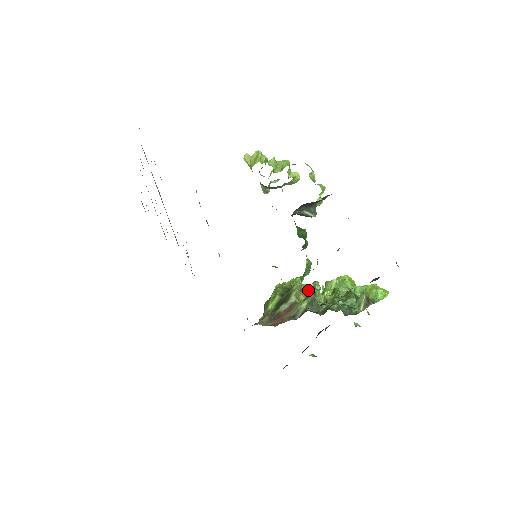
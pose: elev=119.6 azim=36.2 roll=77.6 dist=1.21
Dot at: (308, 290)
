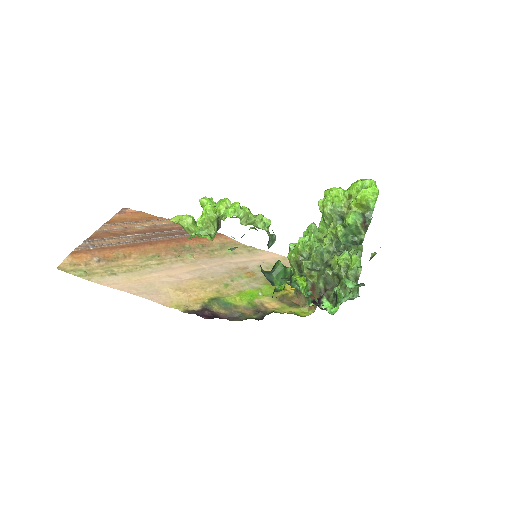
Dot at: (314, 262)
